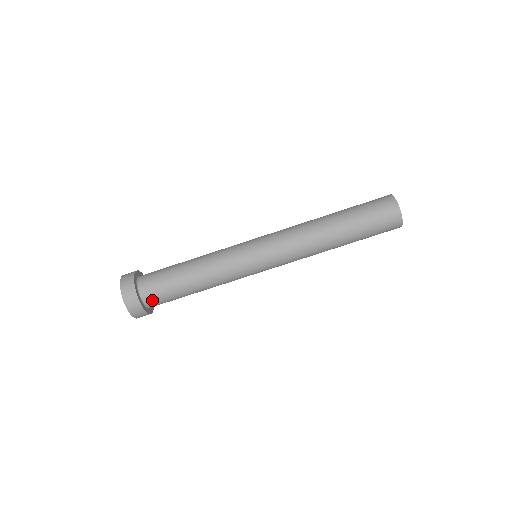
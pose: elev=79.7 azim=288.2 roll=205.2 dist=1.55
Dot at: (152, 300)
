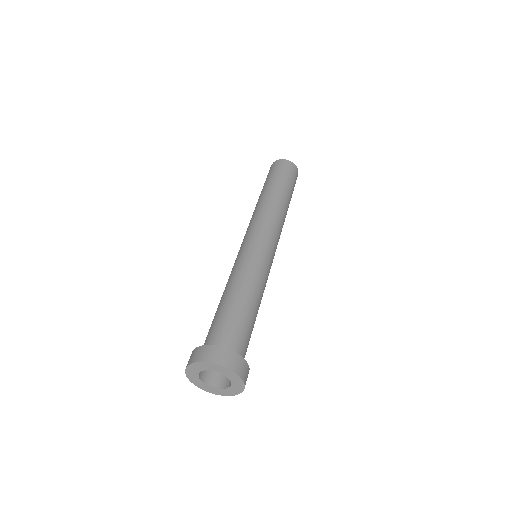
Dot at: (240, 349)
